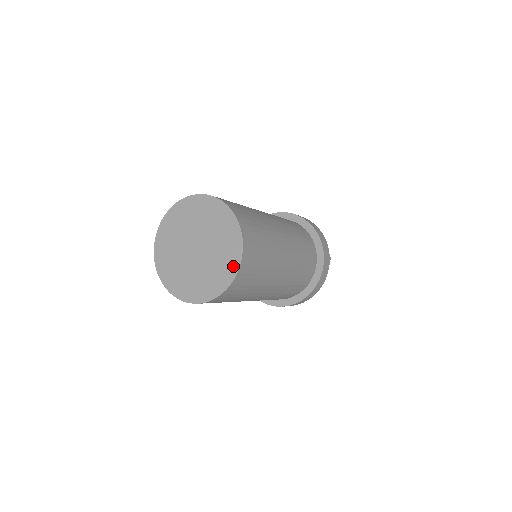
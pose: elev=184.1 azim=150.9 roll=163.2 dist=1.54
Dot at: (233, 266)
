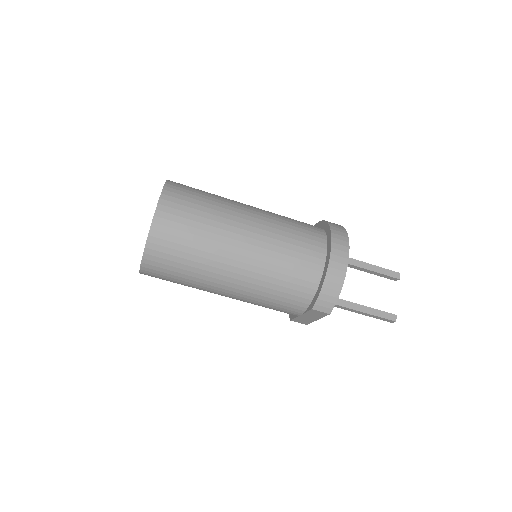
Dot at: occluded
